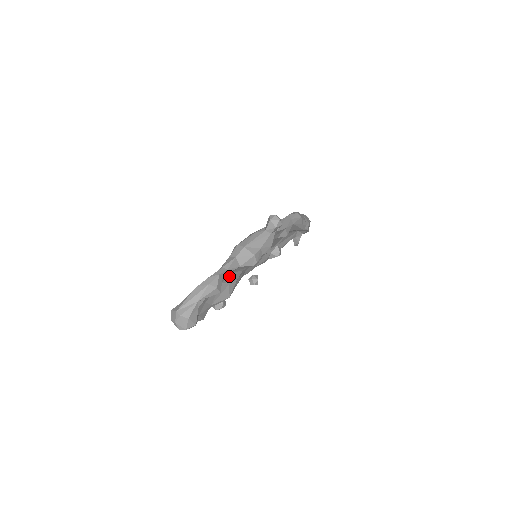
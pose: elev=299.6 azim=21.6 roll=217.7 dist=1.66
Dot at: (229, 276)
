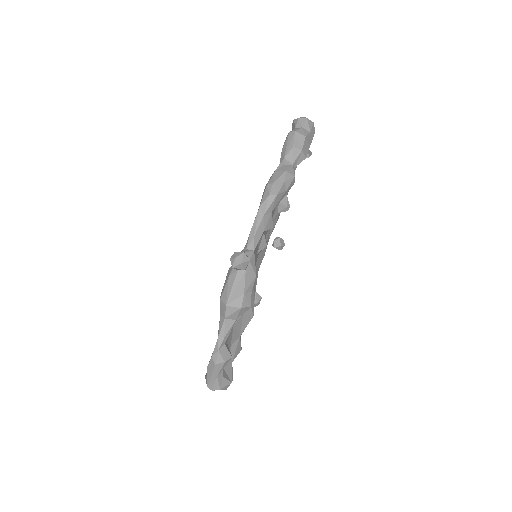
Dot at: occluded
